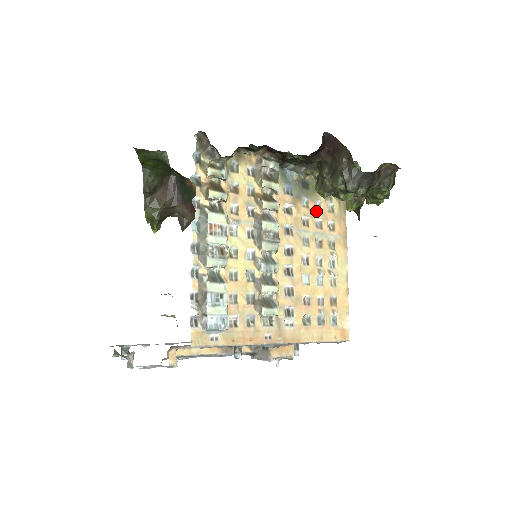
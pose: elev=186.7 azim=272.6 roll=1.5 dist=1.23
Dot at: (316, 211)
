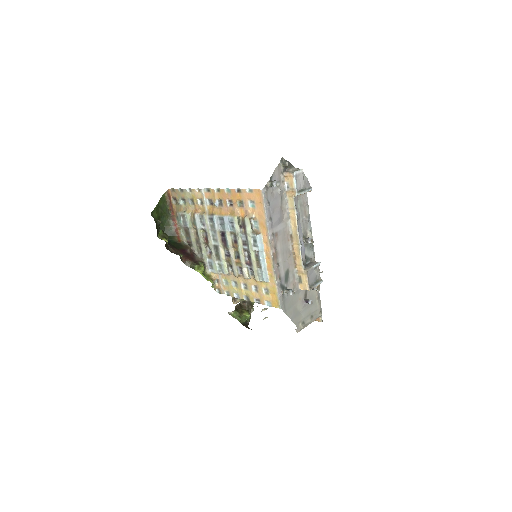
Dot at: occluded
